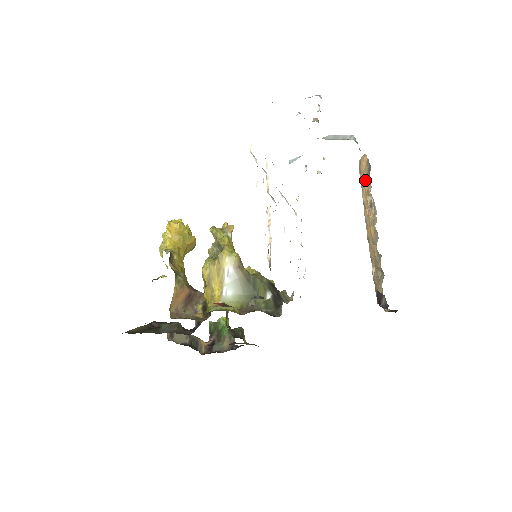
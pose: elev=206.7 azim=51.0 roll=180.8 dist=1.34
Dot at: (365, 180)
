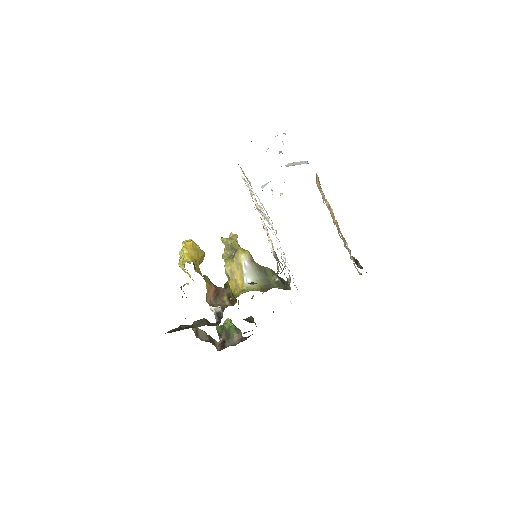
Dot at: occluded
